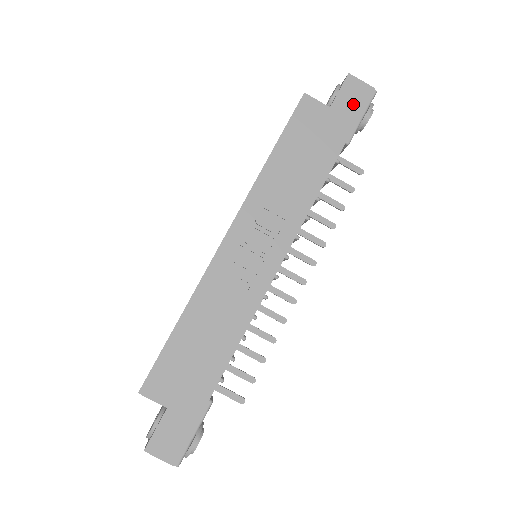
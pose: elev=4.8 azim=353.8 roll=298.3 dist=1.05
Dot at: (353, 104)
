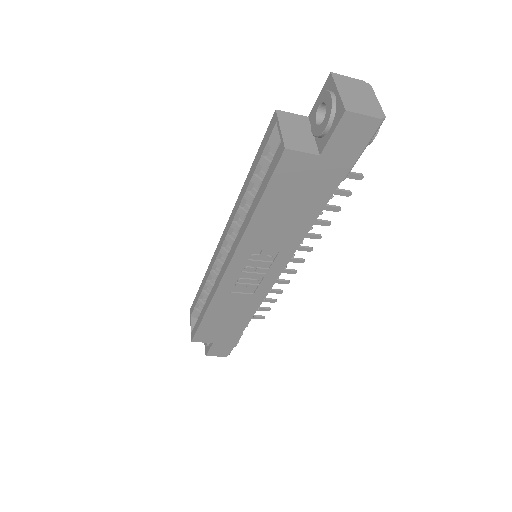
Dot at: (351, 145)
